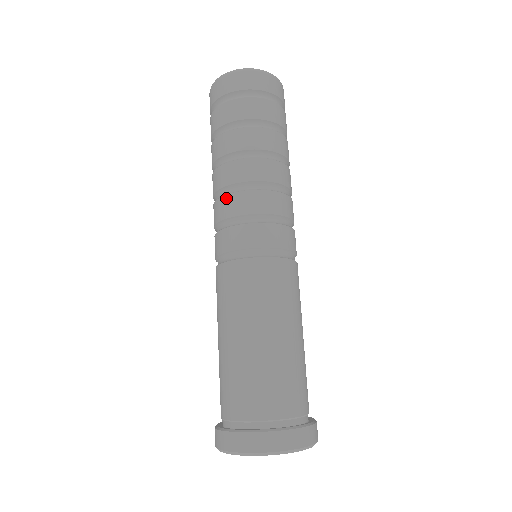
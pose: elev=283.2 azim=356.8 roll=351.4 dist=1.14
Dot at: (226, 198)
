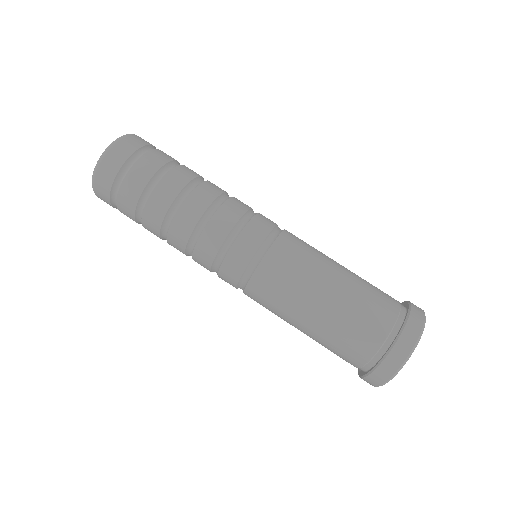
Dot at: (198, 247)
